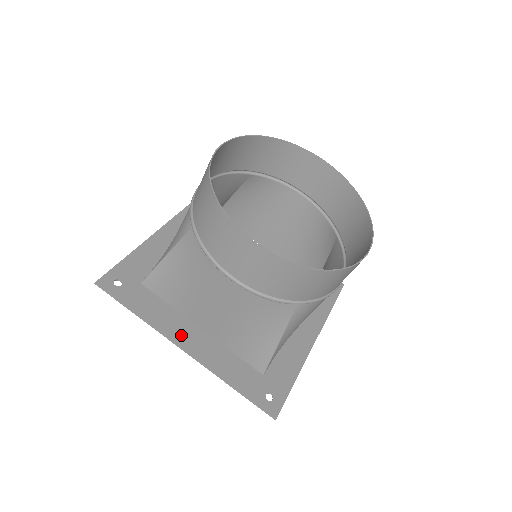
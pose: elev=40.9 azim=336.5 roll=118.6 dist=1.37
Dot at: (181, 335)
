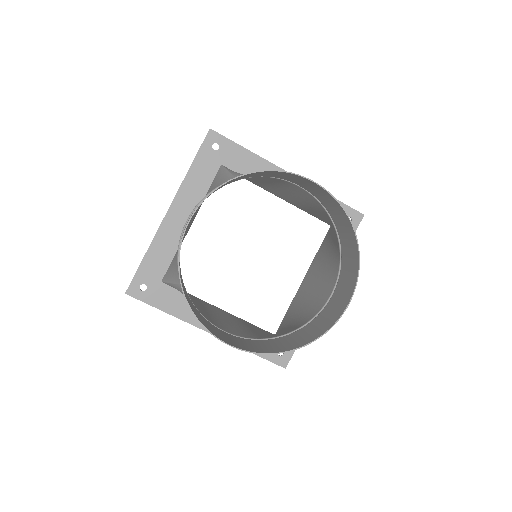
Dot at: occluded
